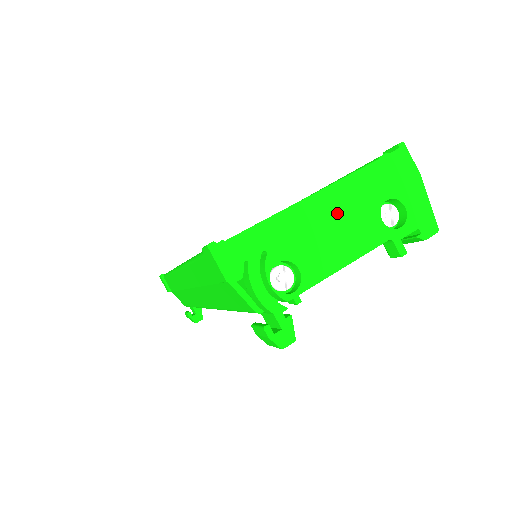
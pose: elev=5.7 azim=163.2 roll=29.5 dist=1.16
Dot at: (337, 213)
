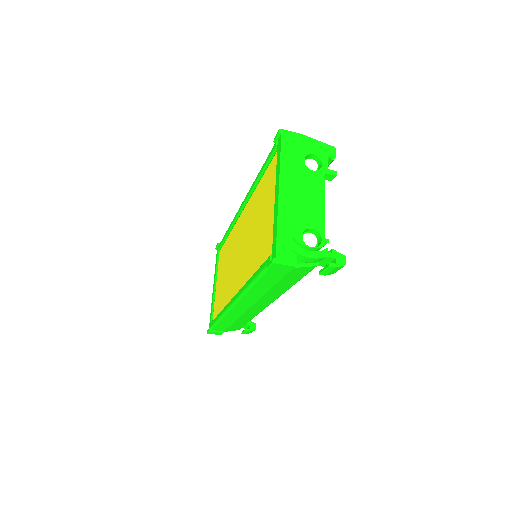
Dot at: (295, 189)
